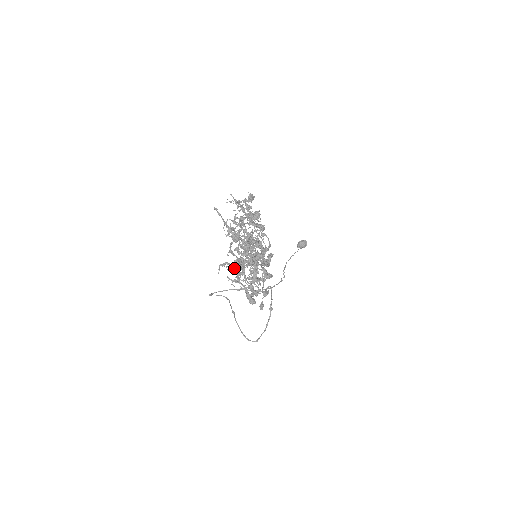
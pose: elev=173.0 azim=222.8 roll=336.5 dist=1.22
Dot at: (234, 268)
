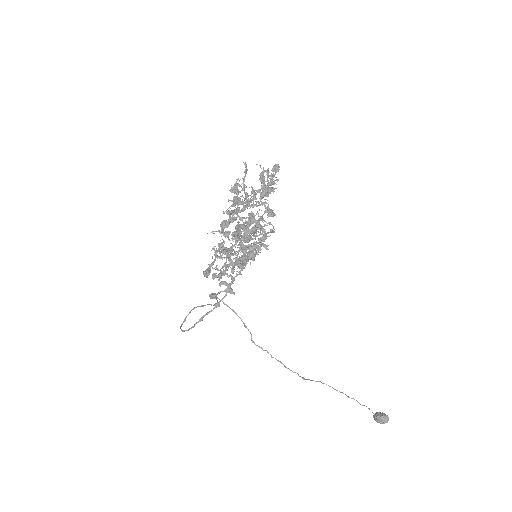
Dot at: occluded
